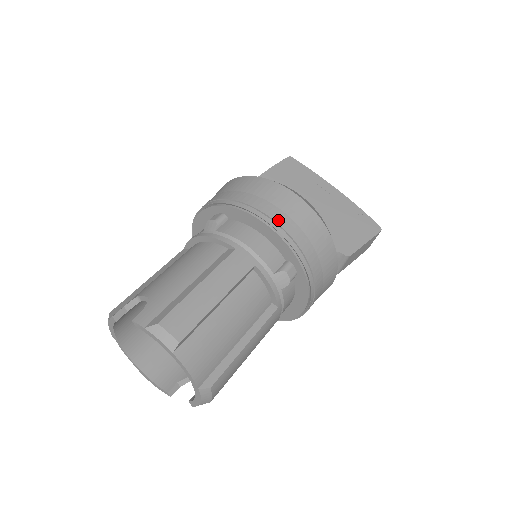
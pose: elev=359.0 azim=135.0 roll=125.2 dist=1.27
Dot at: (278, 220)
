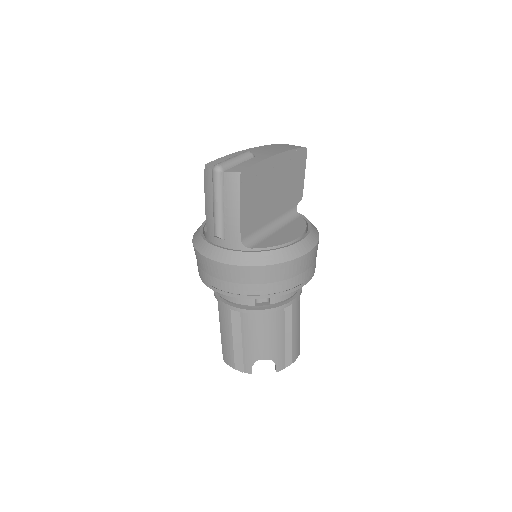
Dot at: (310, 275)
